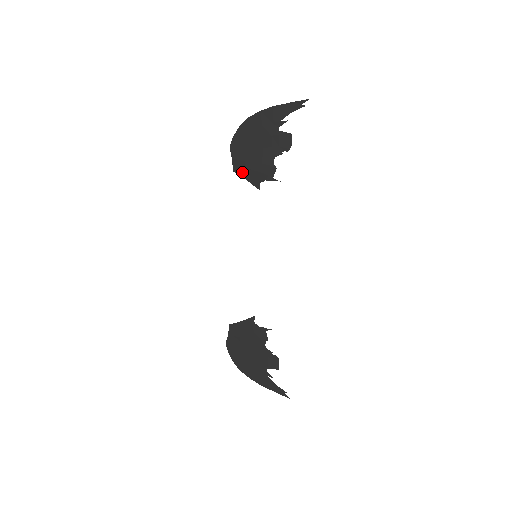
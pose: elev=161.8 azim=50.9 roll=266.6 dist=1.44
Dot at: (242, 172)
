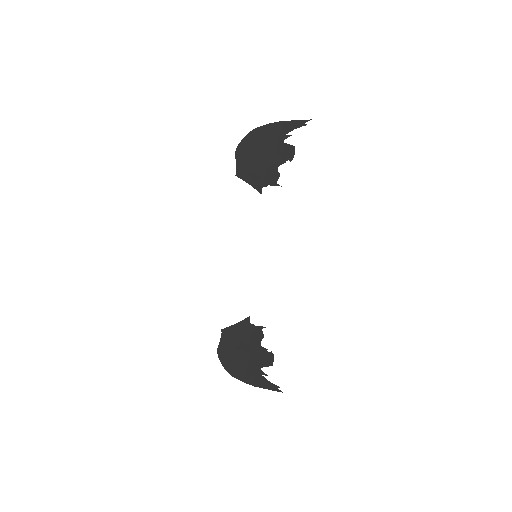
Dot at: (246, 177)
